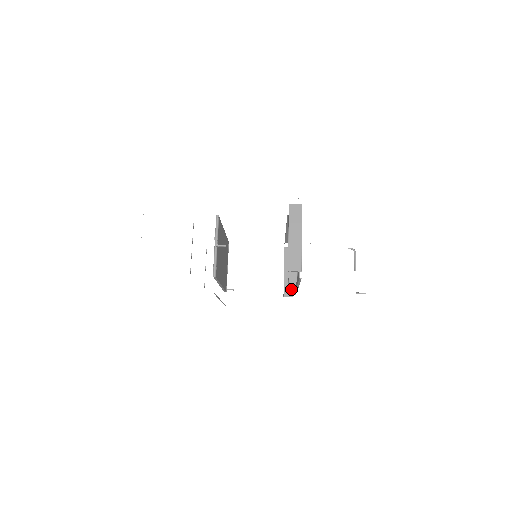
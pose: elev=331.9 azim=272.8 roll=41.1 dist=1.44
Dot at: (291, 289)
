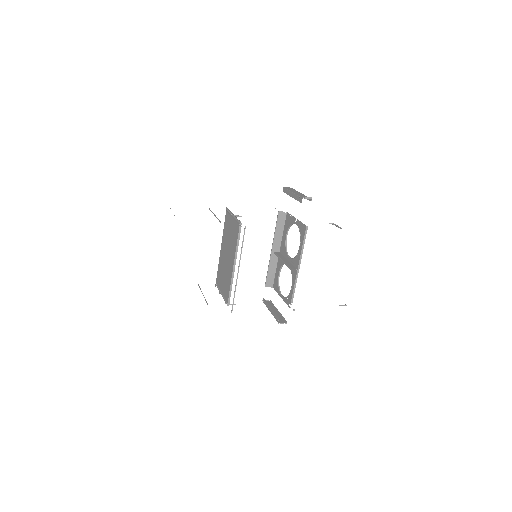
Dot at: (282, 319)
